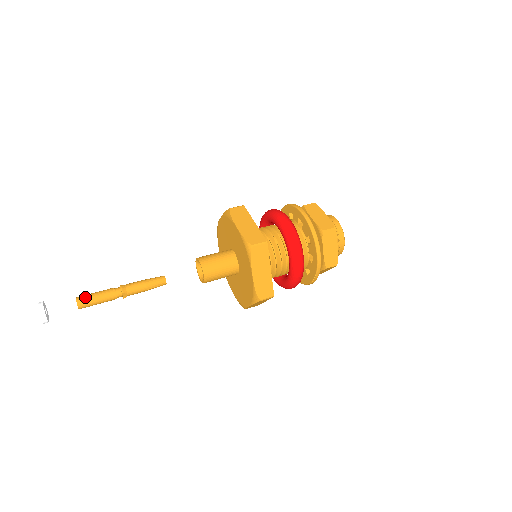
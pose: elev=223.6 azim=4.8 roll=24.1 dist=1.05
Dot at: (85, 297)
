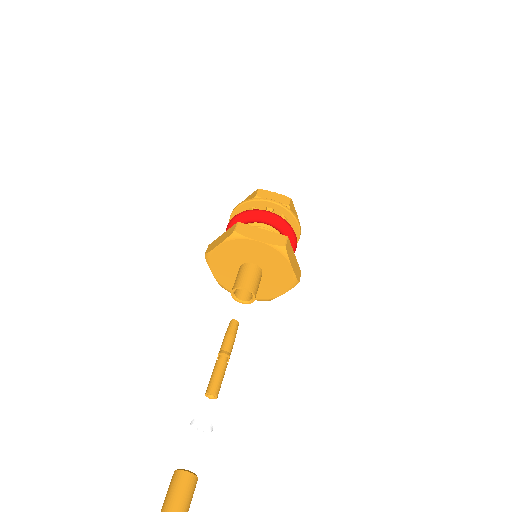
Dot at: (214, 385)
